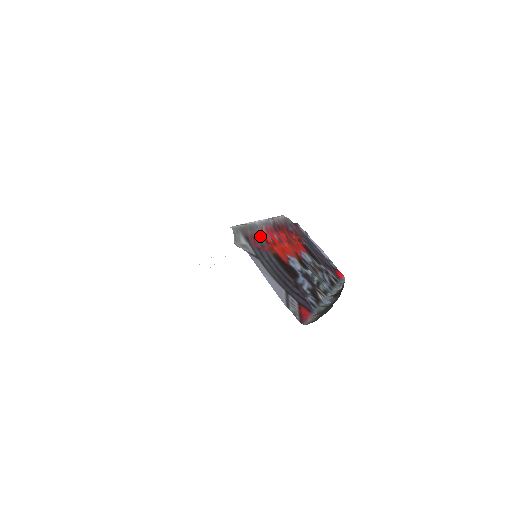
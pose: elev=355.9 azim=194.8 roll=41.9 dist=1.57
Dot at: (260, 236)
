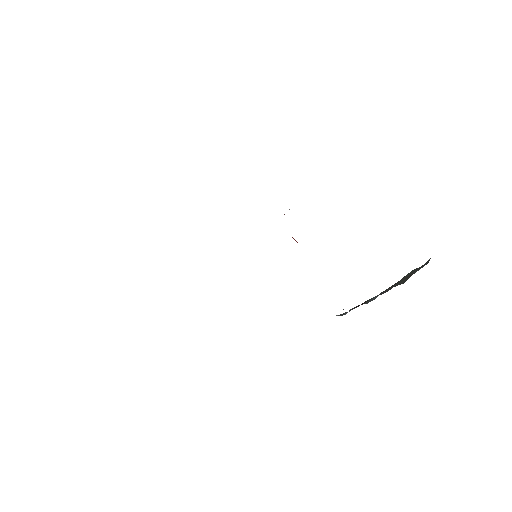
Dot at: occluded
